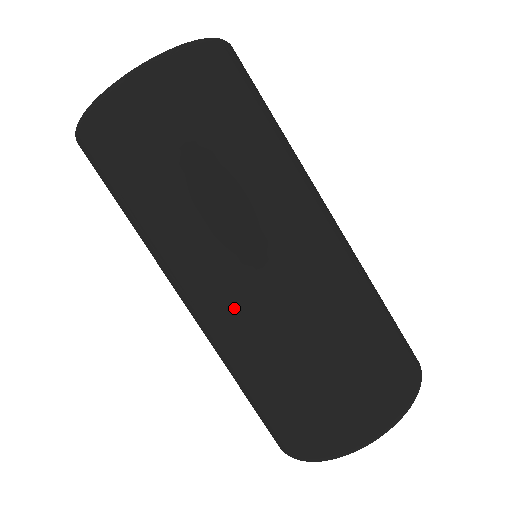
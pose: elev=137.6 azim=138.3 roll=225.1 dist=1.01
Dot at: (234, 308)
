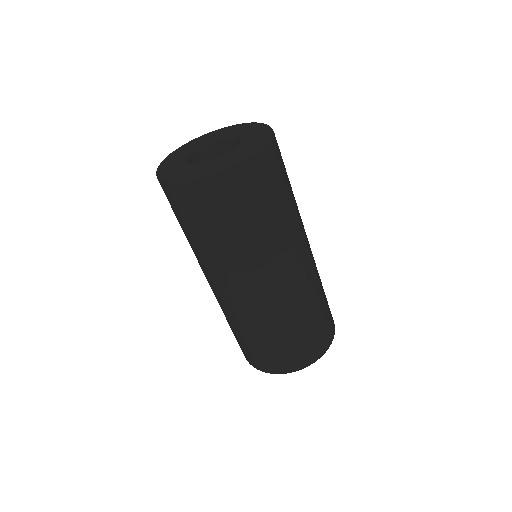
Dot at: (250, 300)
